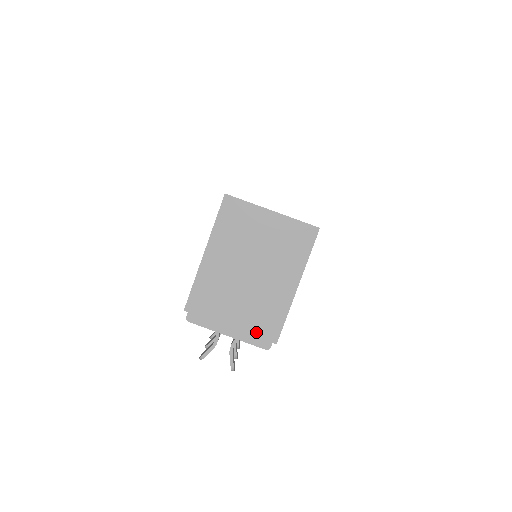
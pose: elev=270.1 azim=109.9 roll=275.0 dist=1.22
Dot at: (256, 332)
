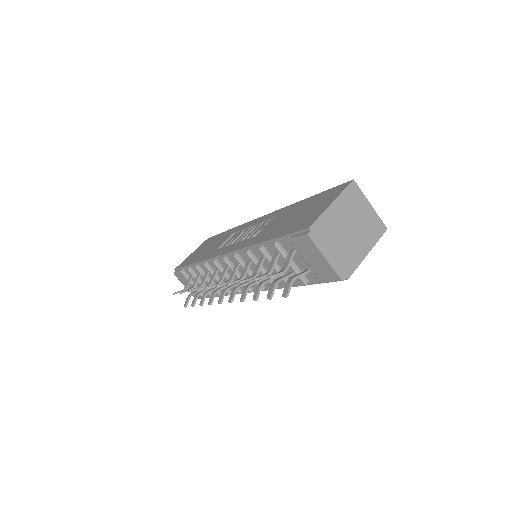
Dot at: (340, 266)
